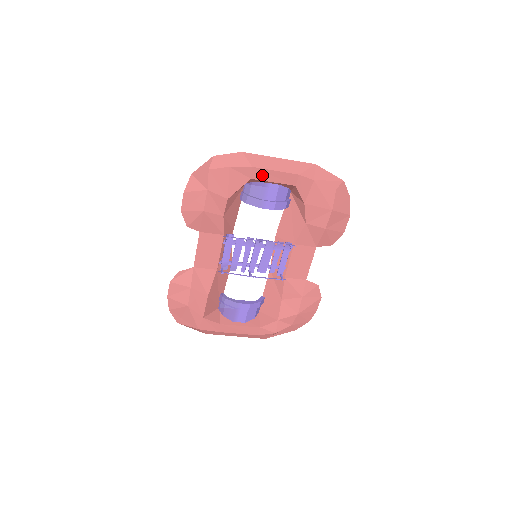
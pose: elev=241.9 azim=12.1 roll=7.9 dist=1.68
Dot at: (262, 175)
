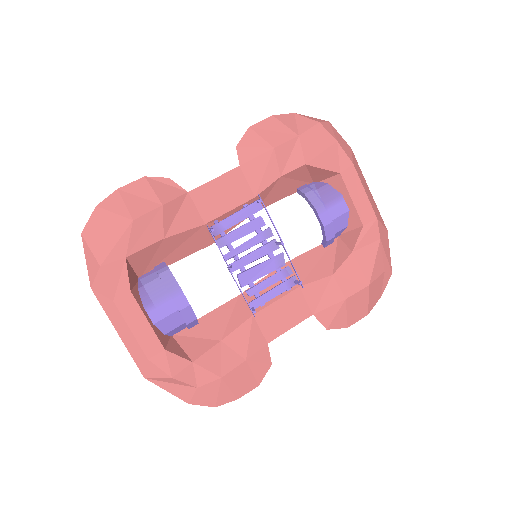
Dot at: (351, 181)
